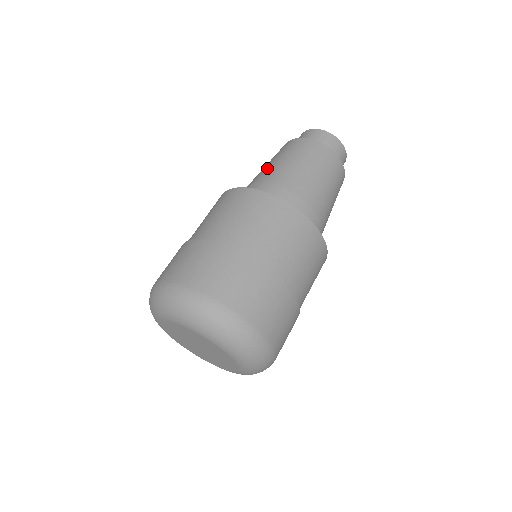
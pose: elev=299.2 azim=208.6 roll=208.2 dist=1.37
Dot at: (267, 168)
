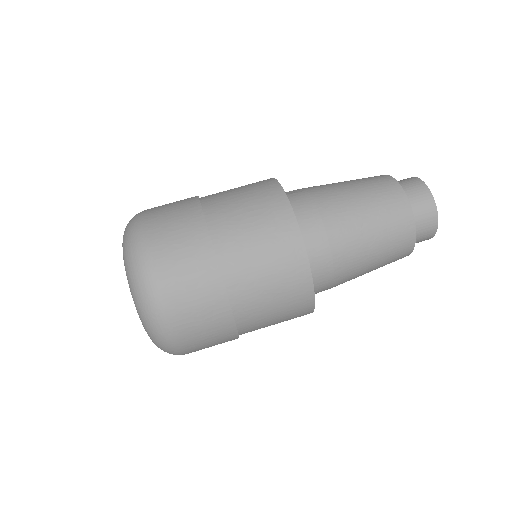
Dot at: (330, 184)
